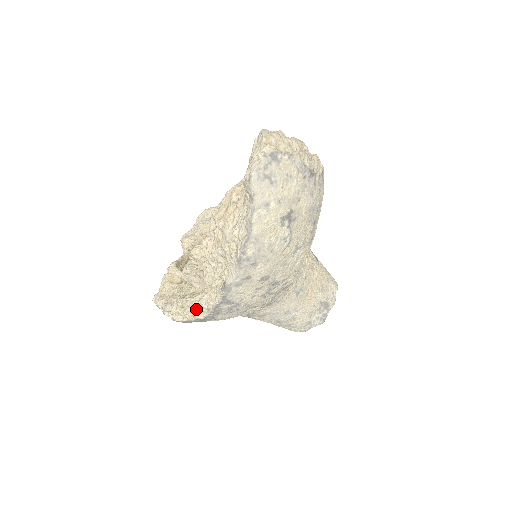
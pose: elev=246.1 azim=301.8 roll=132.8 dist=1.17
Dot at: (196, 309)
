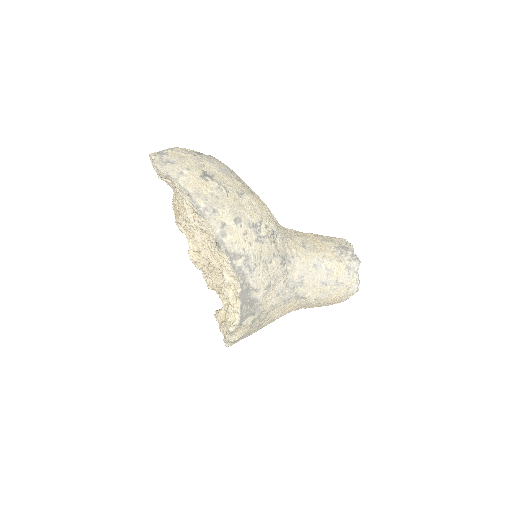
Dot at: (232, 291)
